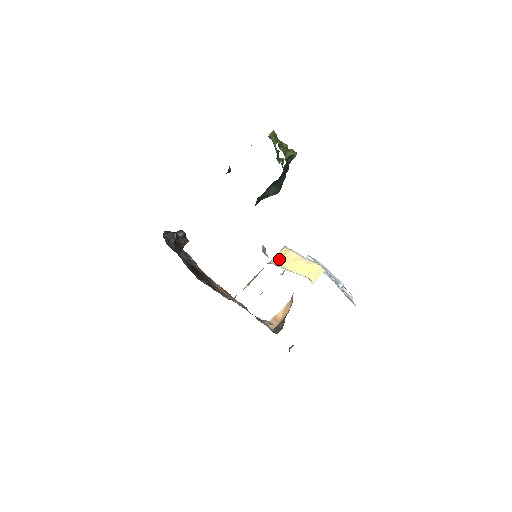
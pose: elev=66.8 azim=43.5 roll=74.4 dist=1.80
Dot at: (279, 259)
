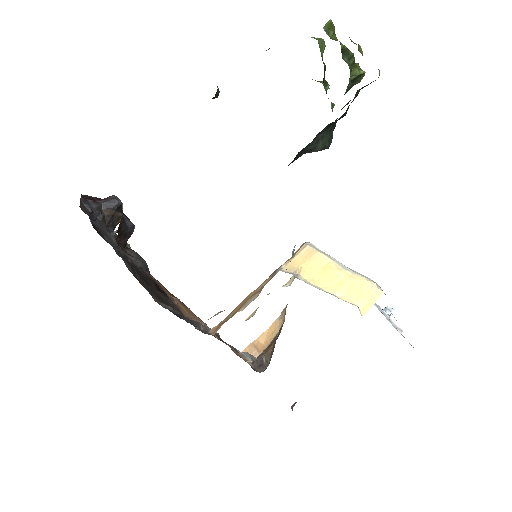
Dot at: (298, 265)
